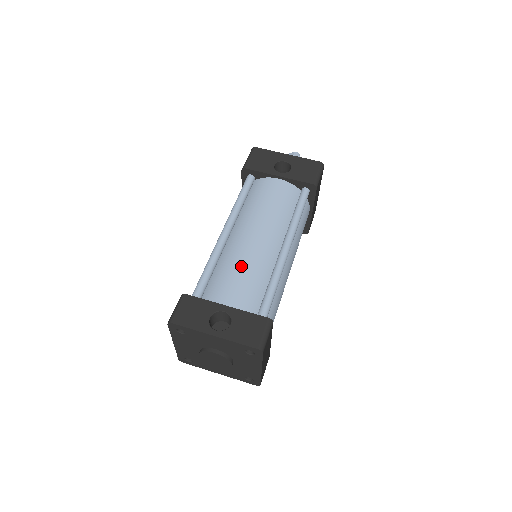
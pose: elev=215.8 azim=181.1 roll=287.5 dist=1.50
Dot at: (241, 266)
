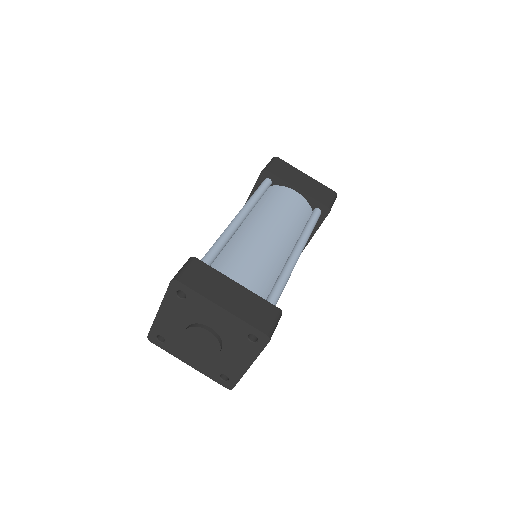
Dot at: occluded
